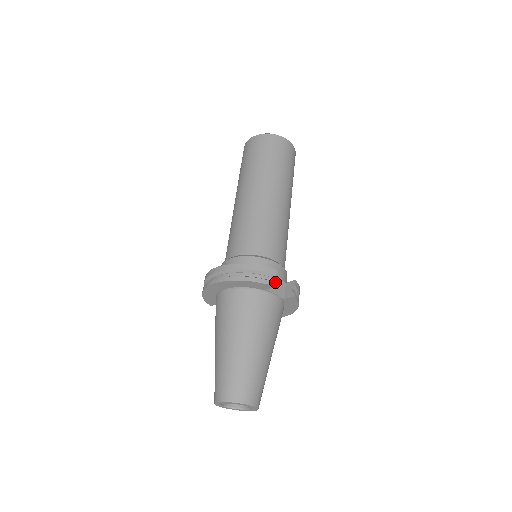
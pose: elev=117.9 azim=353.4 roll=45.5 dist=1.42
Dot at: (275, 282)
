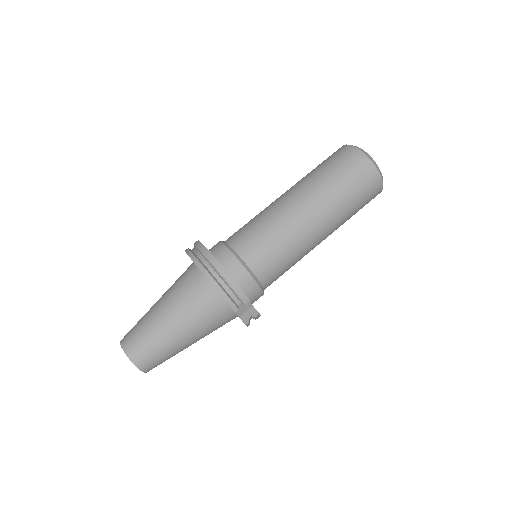
Dot at: occluded
